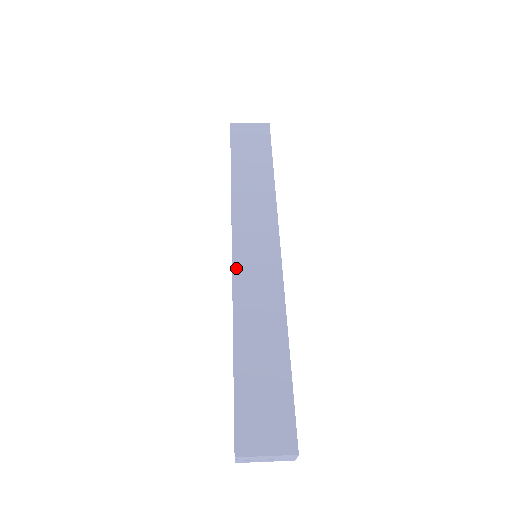
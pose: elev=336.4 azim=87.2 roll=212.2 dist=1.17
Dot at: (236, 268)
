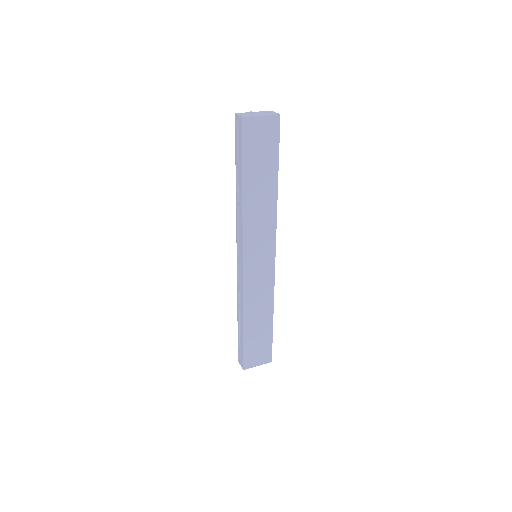
Dot at: (245, 276)
